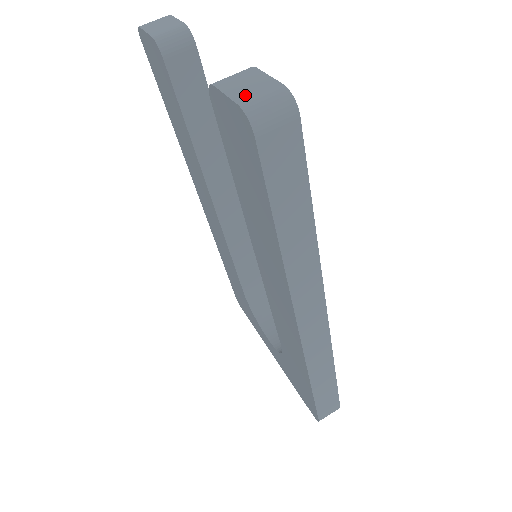
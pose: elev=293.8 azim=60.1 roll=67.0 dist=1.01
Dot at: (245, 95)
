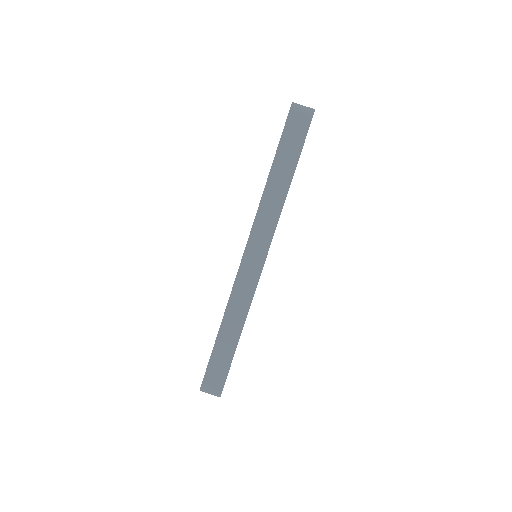
Dot at: occluded
